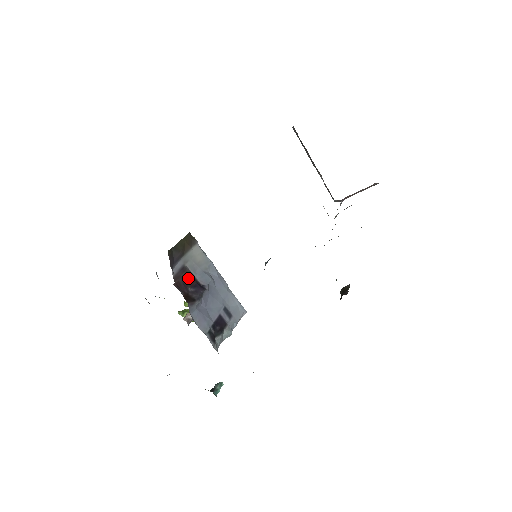
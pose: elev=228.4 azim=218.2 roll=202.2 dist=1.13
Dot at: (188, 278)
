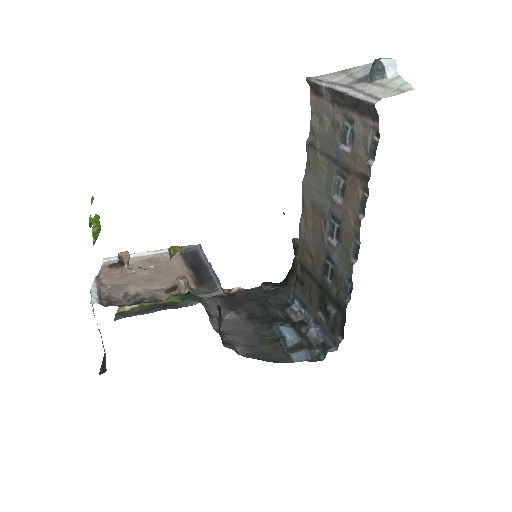
Dot at: occluded
